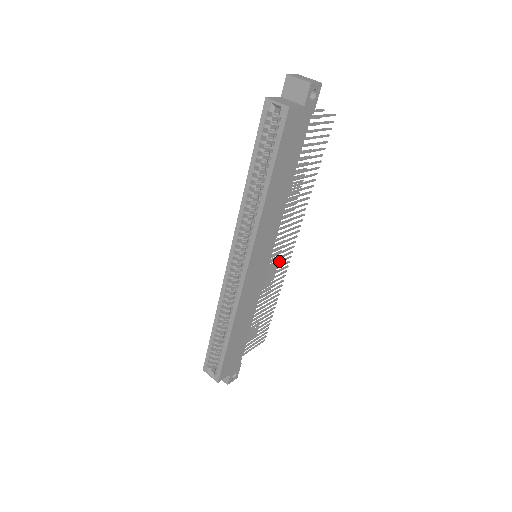
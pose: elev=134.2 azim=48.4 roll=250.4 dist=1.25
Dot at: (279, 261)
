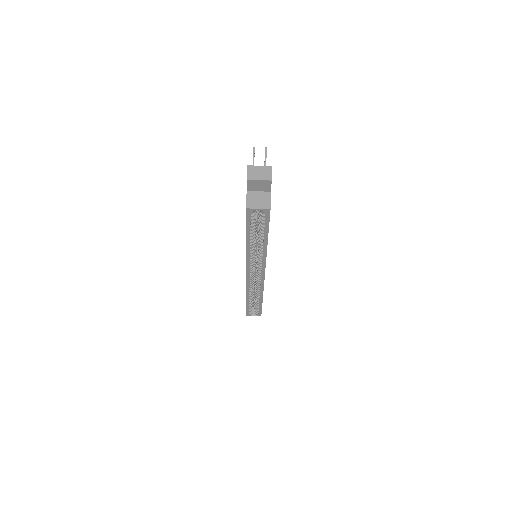
Dot at: occluded
